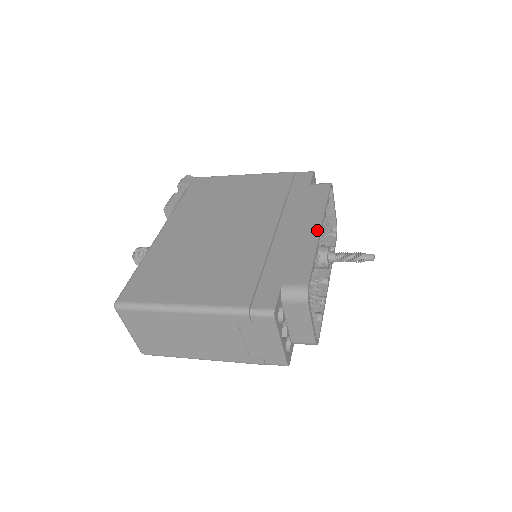
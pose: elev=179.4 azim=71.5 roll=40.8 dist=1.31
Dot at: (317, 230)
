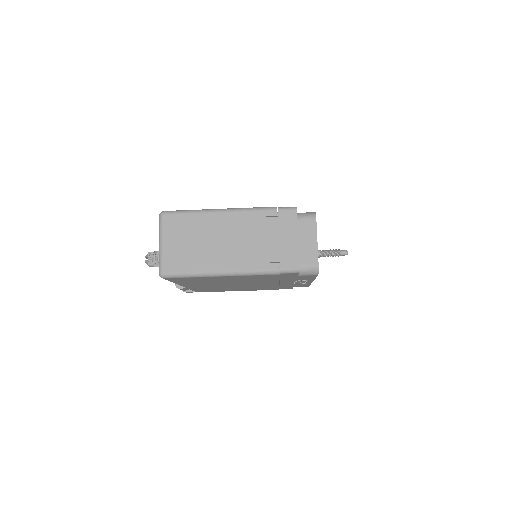
Dot at: occluded
